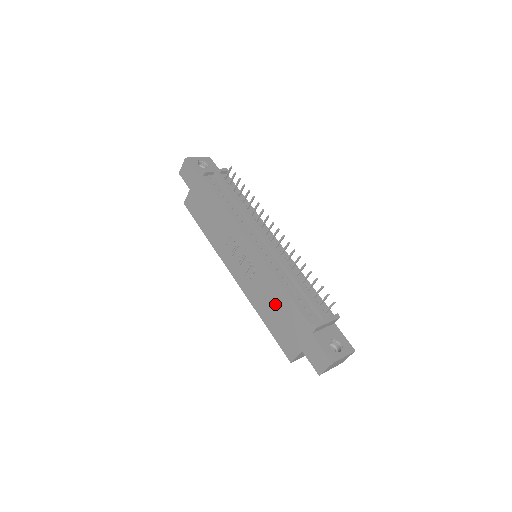
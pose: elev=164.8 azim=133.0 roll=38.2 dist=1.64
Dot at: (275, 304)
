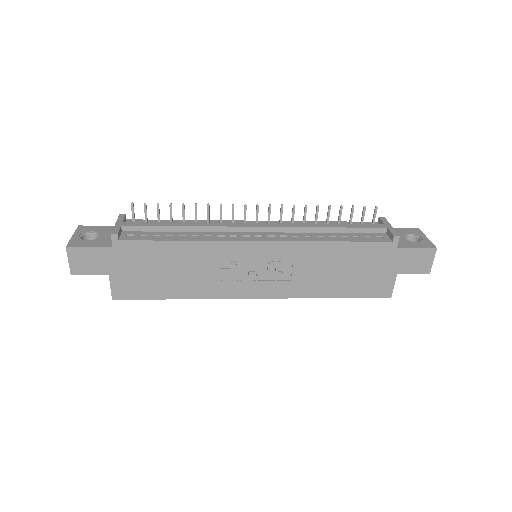
Dot at: (335, 267)
